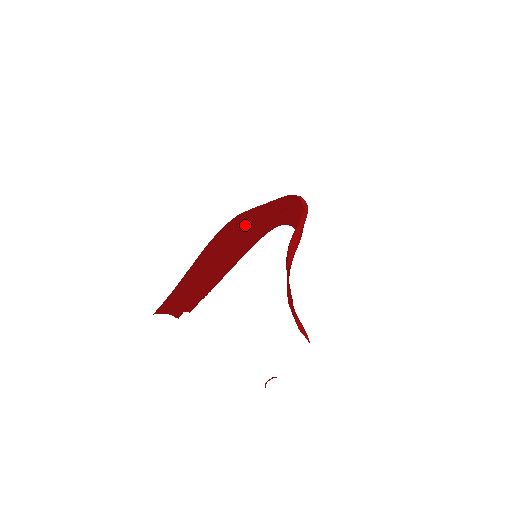
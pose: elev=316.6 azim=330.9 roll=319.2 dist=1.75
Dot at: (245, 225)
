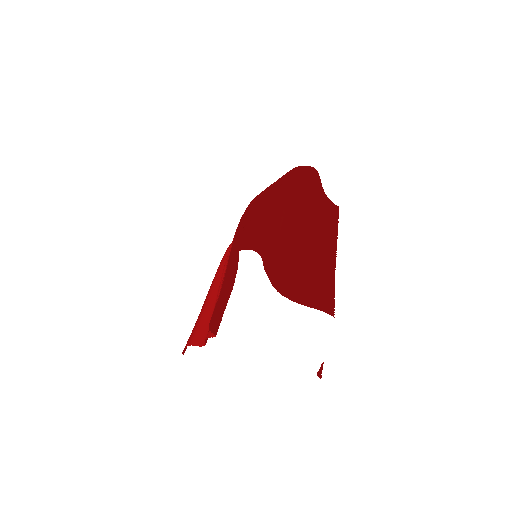
Dot at: occluded
